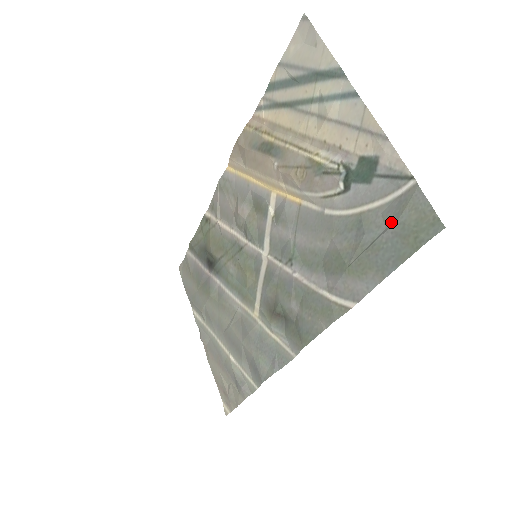
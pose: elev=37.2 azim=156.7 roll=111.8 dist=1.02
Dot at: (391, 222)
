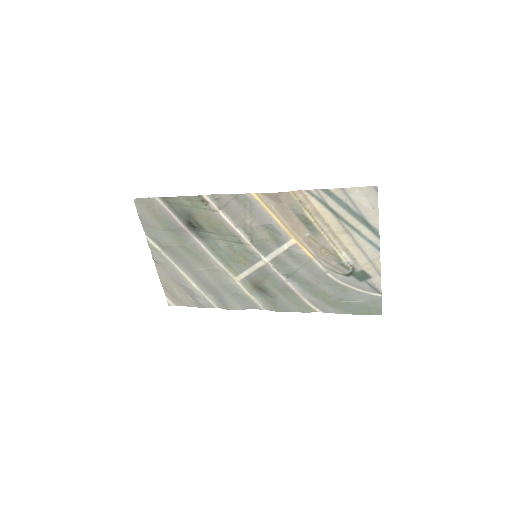
Dot at: (362, 301)
